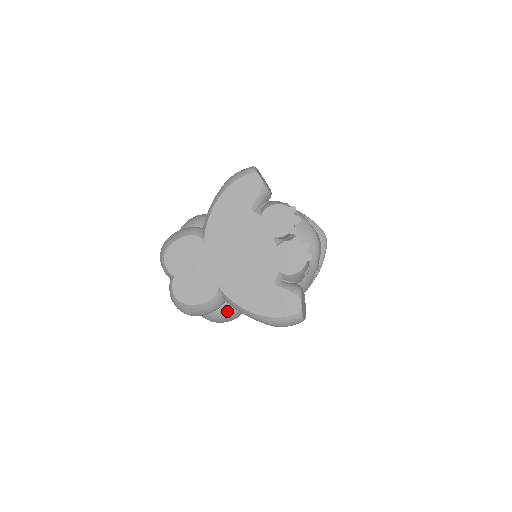
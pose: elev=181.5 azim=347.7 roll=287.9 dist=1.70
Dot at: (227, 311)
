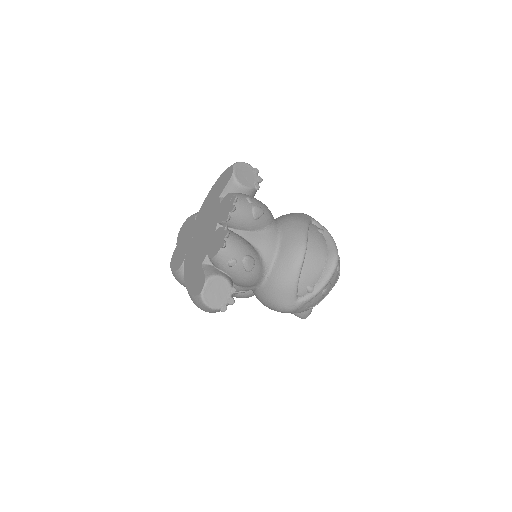
Dot at: occluded
